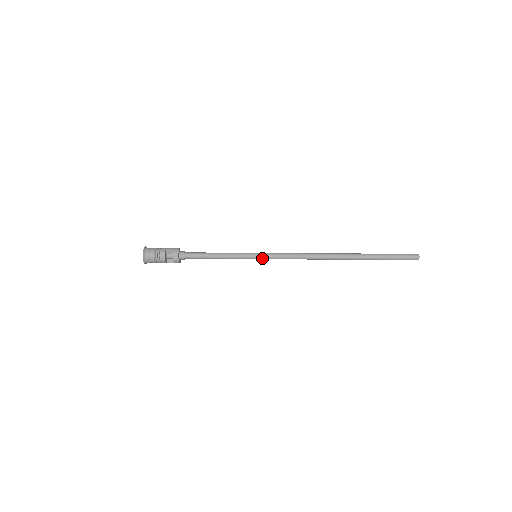
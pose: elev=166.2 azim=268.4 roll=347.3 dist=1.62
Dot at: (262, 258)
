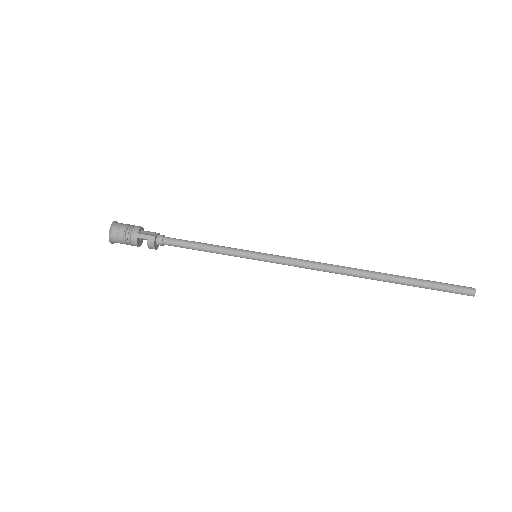
Dot at: occluded
